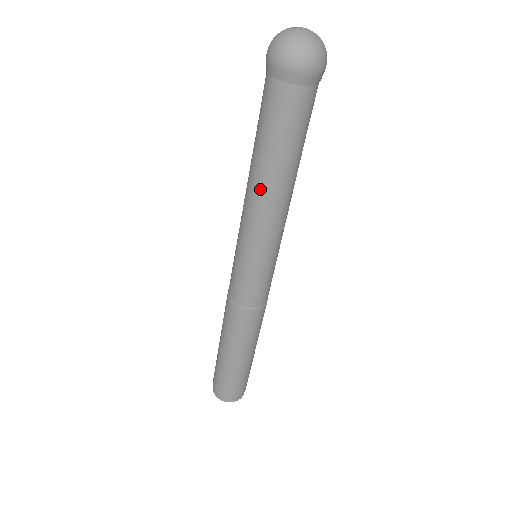
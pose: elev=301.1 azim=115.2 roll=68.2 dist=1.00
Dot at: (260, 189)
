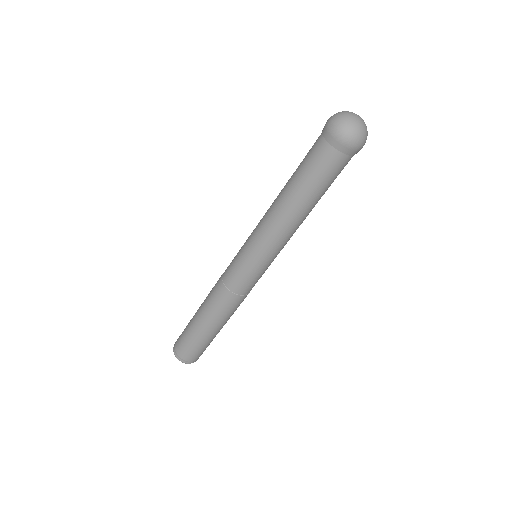
Dot at: (286, 213)
